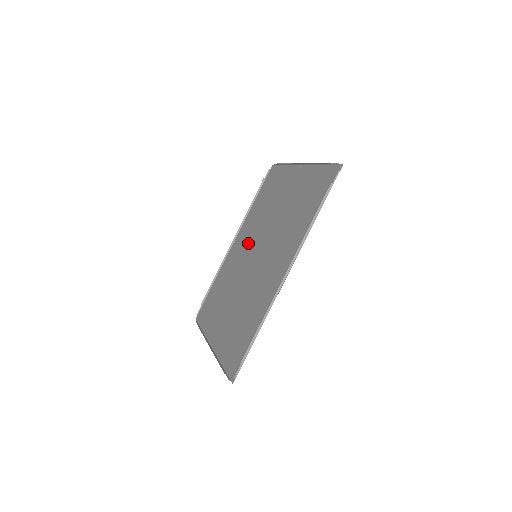
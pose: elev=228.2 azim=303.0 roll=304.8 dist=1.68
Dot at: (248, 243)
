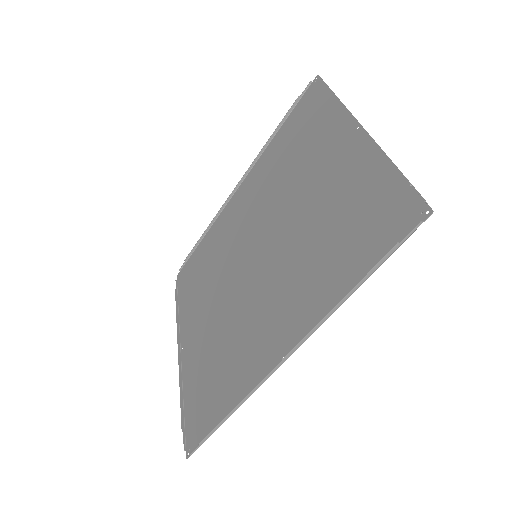
Dot at: (252, 215)
